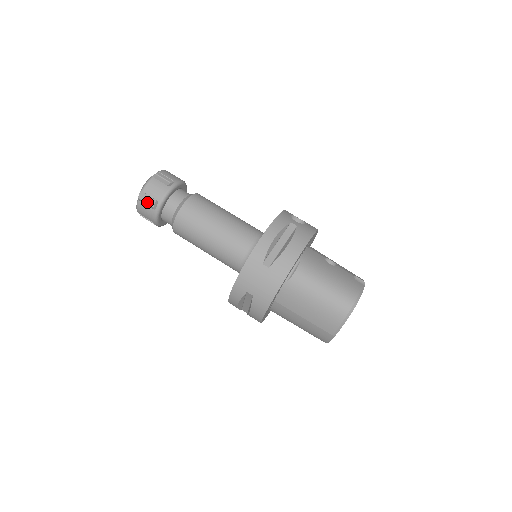
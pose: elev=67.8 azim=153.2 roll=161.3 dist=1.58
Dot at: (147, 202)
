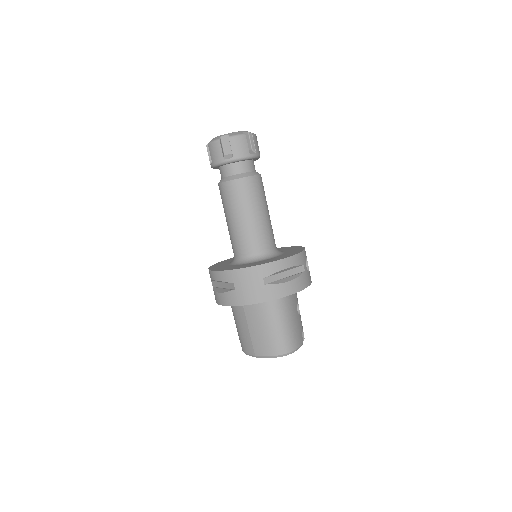
Dot at: (224, 147)
